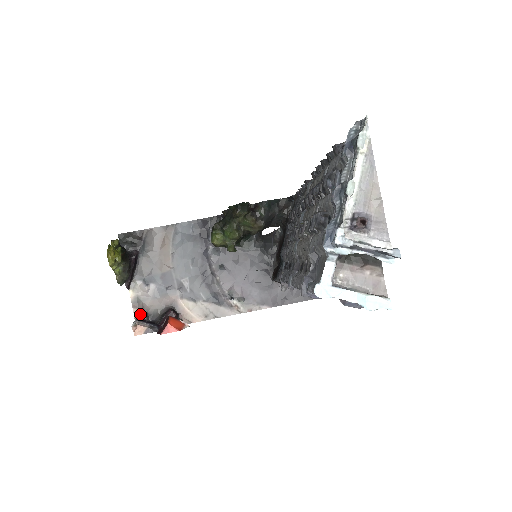
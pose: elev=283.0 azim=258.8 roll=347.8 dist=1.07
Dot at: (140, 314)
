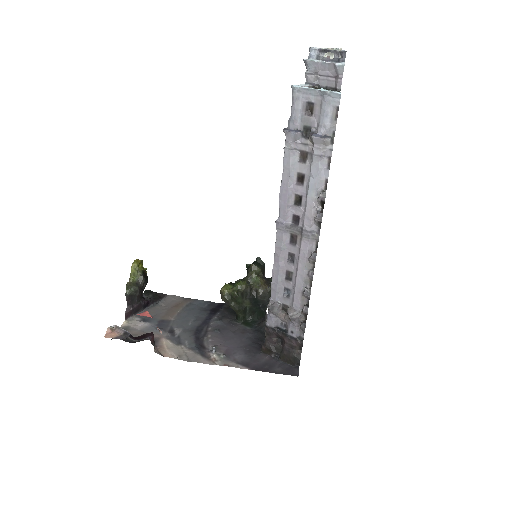
Dot at: occluded
